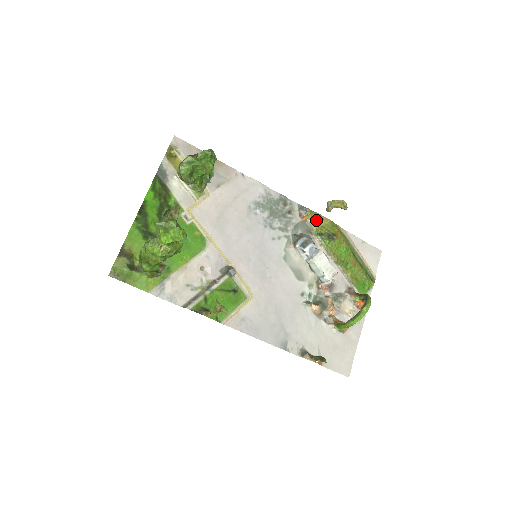
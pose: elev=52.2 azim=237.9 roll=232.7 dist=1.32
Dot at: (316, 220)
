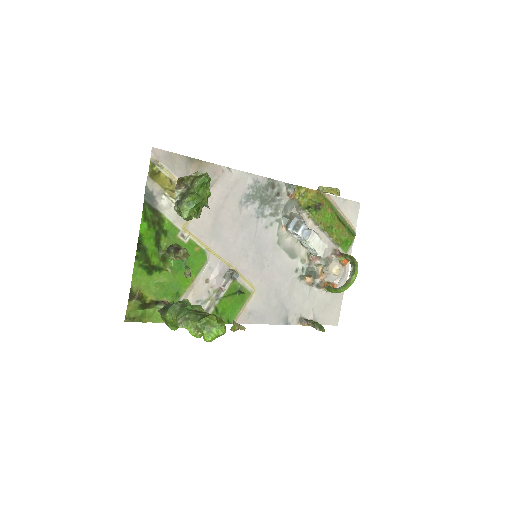
Dot at: (303, 195)
